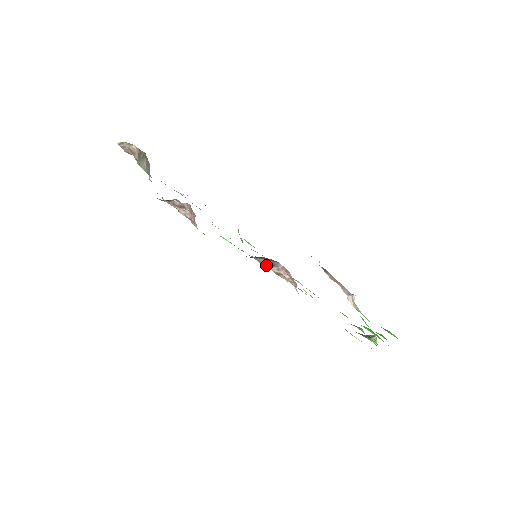
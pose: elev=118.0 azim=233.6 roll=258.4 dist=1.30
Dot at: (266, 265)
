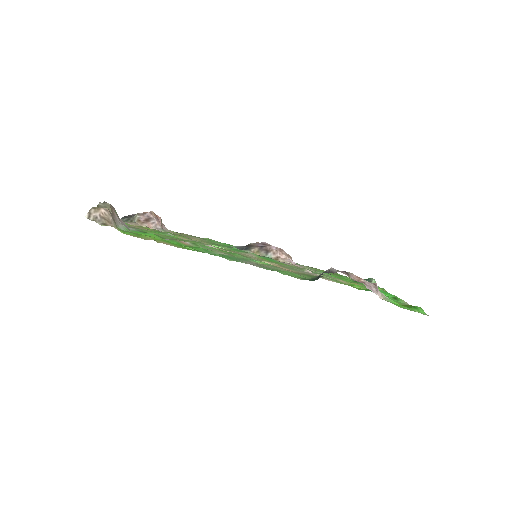
Dot at: (262, 254)
